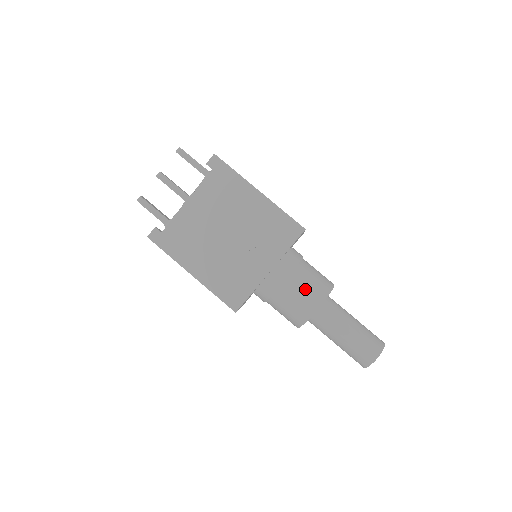
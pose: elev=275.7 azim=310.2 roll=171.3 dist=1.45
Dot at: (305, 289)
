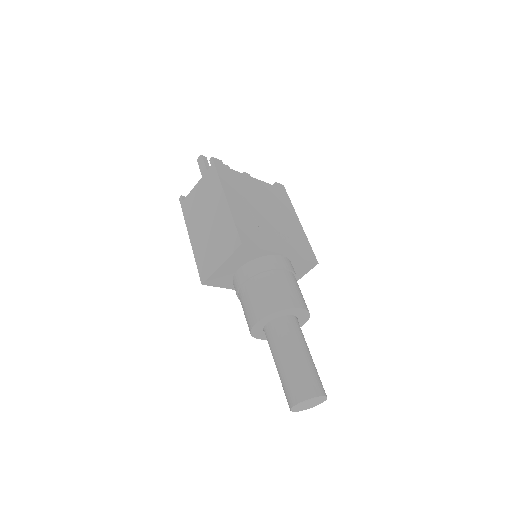
Dot at: (298, 290)
